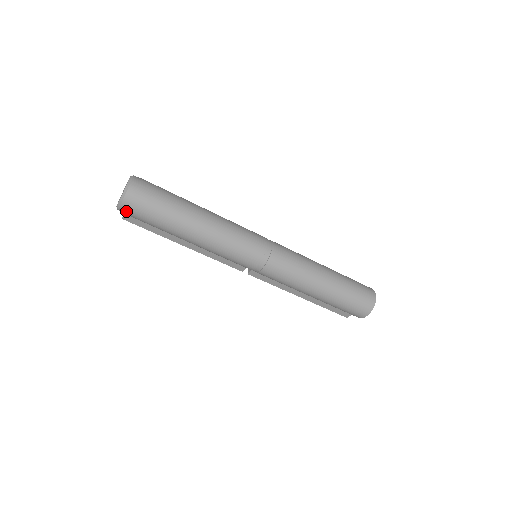
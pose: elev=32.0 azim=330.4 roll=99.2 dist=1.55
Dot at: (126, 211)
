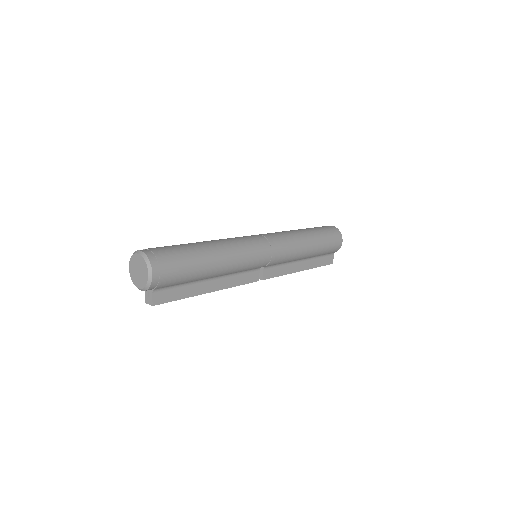
Dot at: (159, 276)
